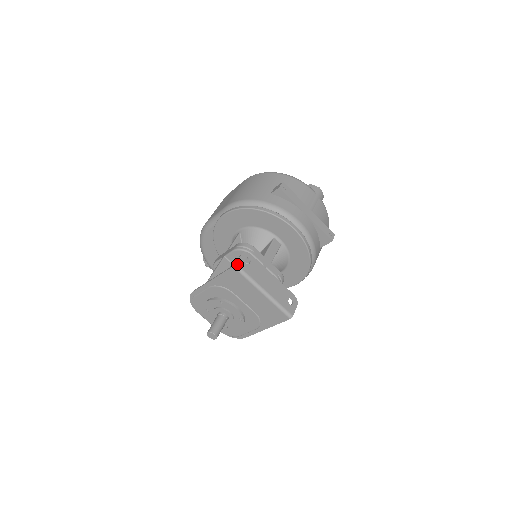
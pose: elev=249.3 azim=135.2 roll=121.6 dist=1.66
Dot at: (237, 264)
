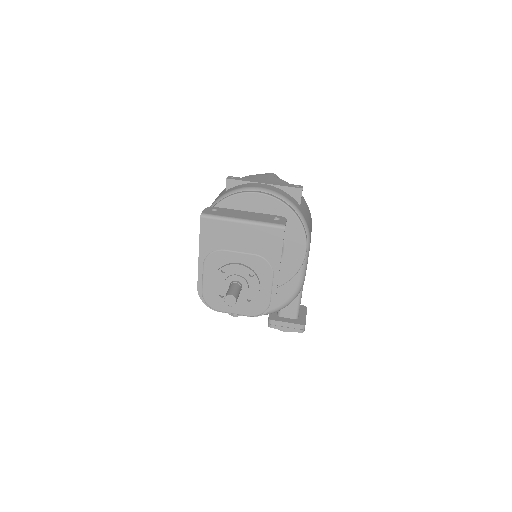
Dot at: (203, 213)
